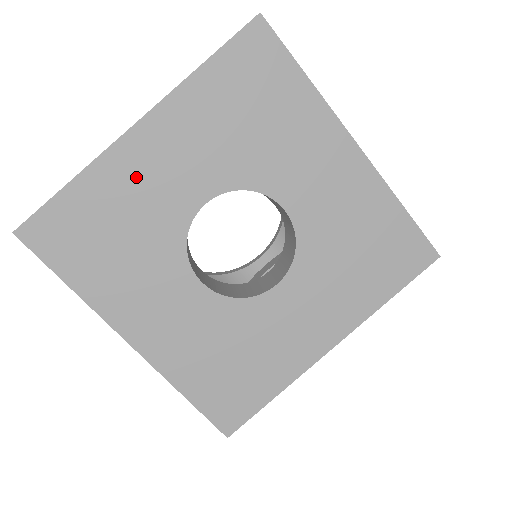
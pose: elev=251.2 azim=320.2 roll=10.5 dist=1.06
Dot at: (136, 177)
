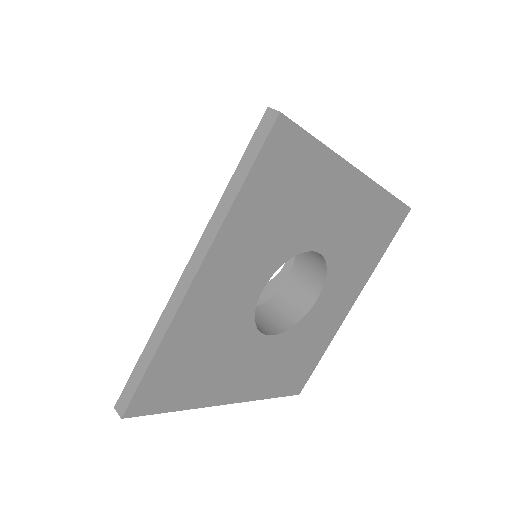
Dot at: (207, 311)
